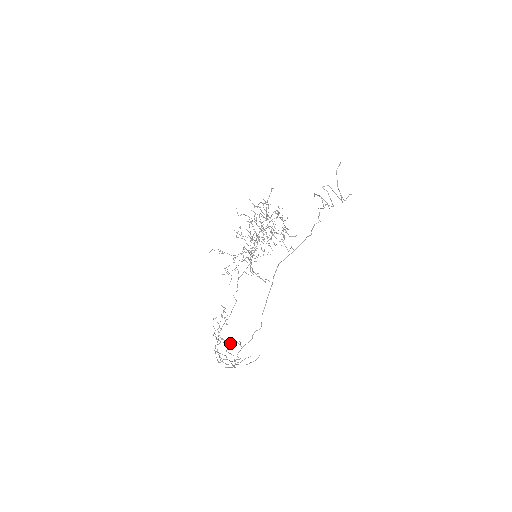
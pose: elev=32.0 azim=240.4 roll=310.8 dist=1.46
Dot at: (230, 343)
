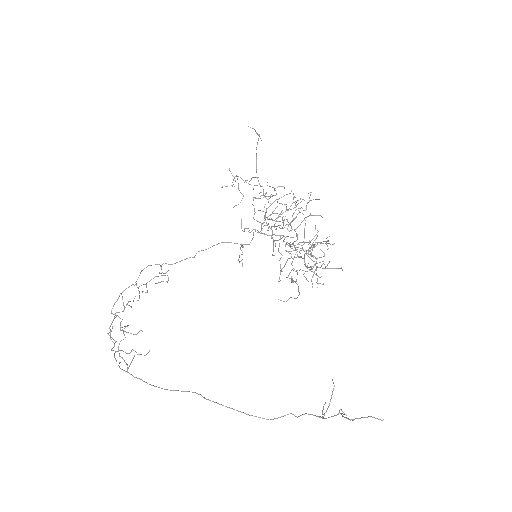
Dot at: (122, 357)
